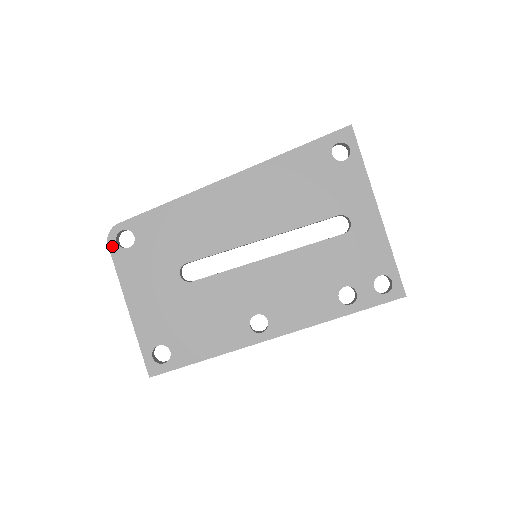
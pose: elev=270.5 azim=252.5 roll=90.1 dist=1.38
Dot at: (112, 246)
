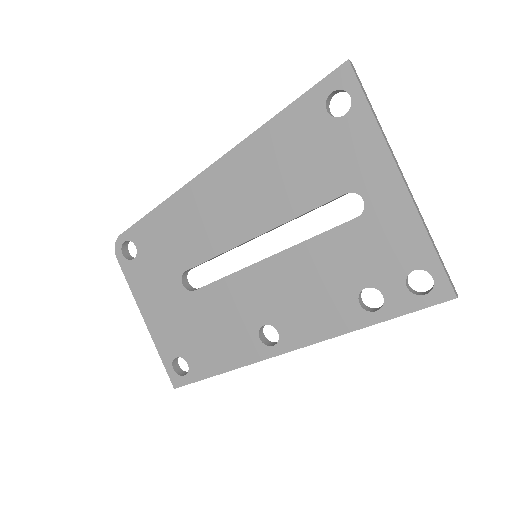
Dot at: (120, 258)
